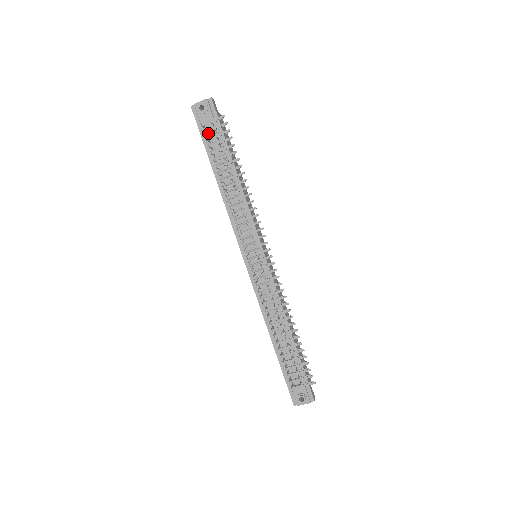
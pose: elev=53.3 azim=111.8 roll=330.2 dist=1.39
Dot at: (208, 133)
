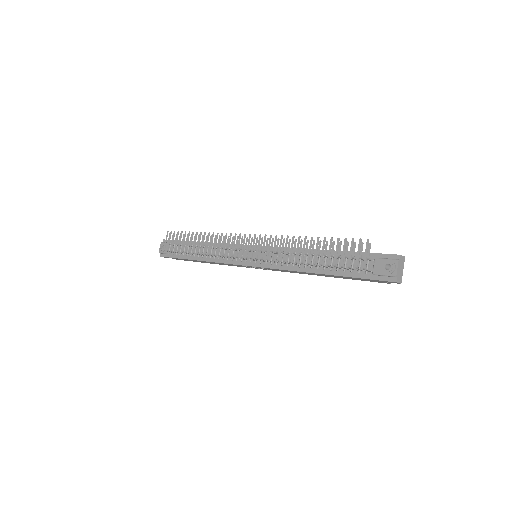
Dot at: occluded
